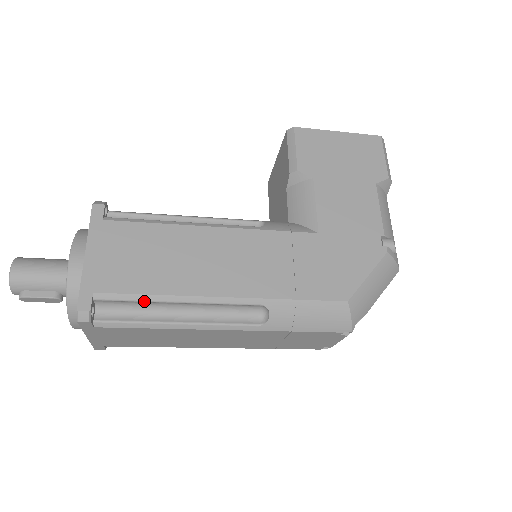
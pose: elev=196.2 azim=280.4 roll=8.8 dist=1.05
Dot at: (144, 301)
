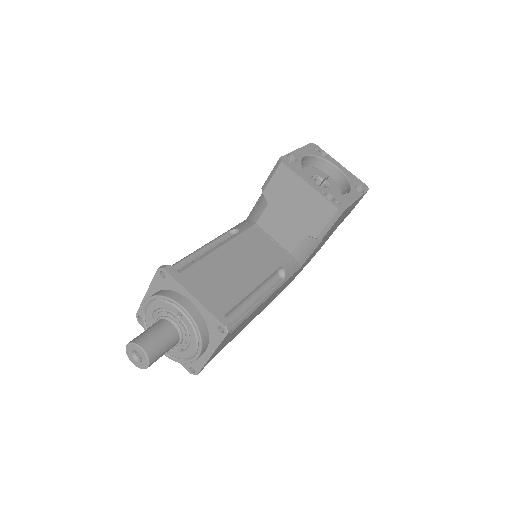
Dot at: occluded
